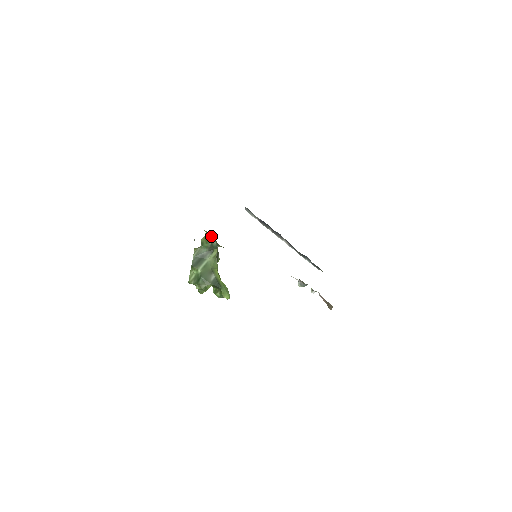
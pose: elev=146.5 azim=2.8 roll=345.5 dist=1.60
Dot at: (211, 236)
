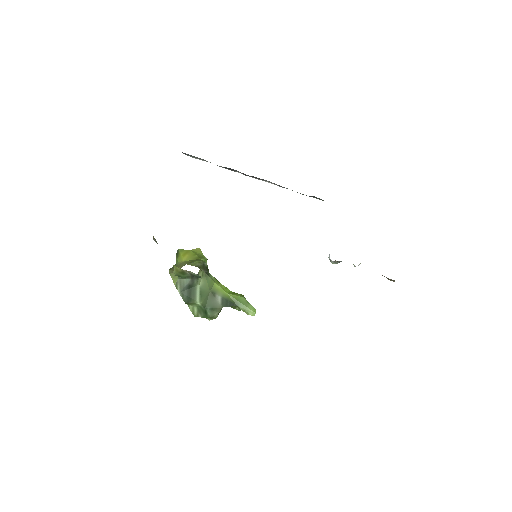
Dot at: occluded
